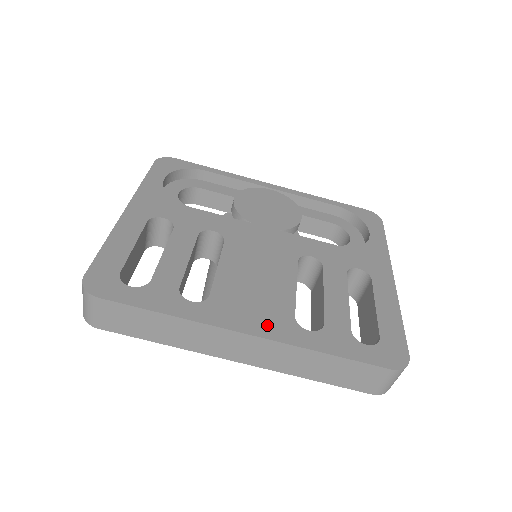
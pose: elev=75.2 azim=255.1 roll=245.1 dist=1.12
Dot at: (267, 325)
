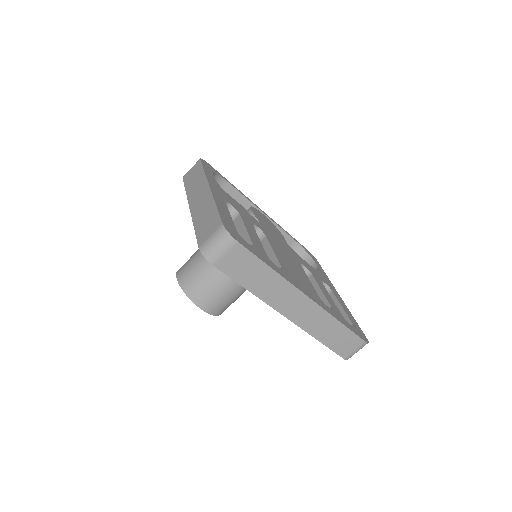
Dot at: (313, 296)
